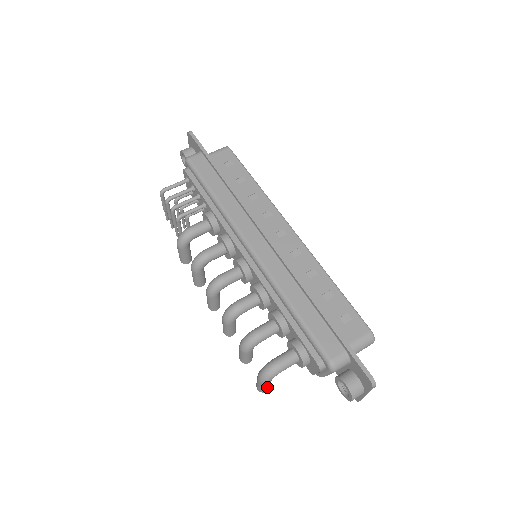
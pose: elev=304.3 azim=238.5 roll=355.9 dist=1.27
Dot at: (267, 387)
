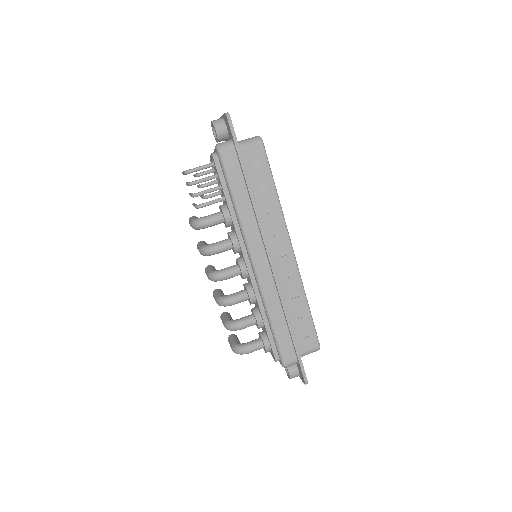
Dot at: occluded
